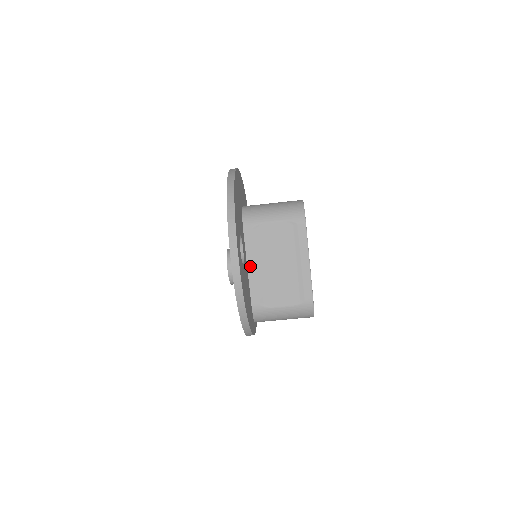
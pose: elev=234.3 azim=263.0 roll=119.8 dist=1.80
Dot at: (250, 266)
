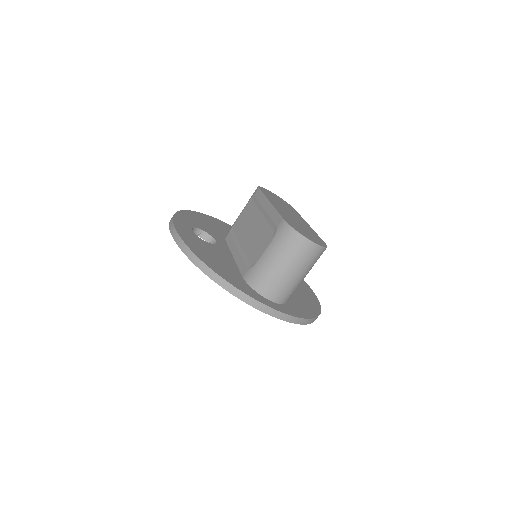
Dot at: (234, 254)
